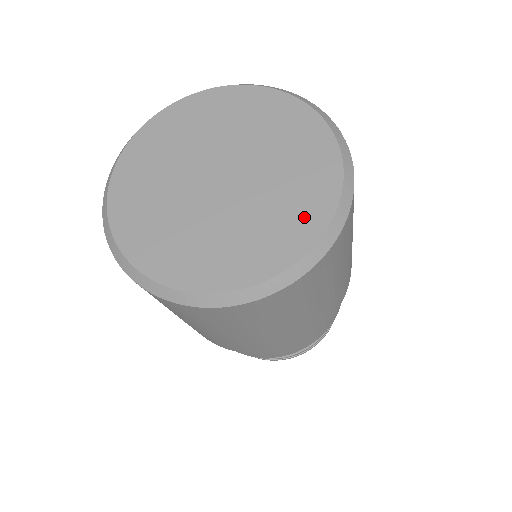
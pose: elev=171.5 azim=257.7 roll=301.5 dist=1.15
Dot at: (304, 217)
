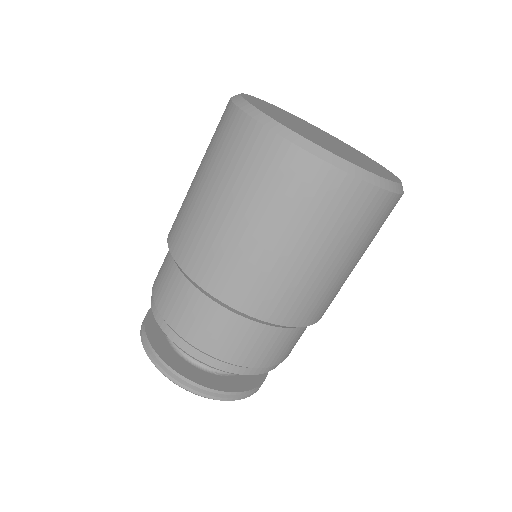
Dot at: (378, 165)
